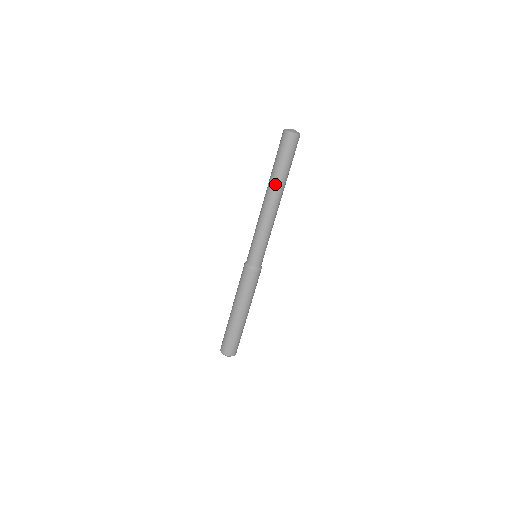
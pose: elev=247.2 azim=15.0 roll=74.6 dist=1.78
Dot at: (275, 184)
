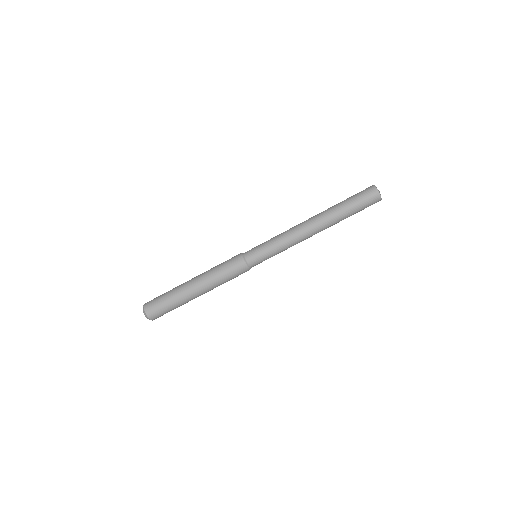
Dot at: (327, 212)
